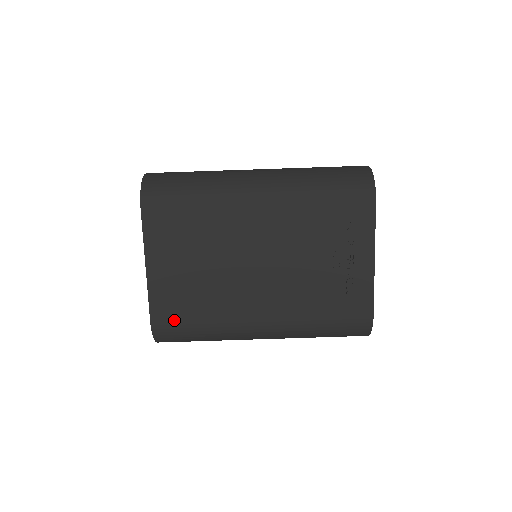
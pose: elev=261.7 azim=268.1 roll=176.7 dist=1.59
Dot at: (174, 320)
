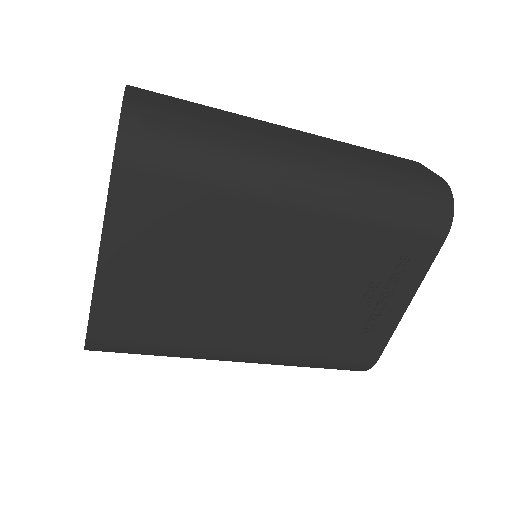
Dot at: (125, 335)
